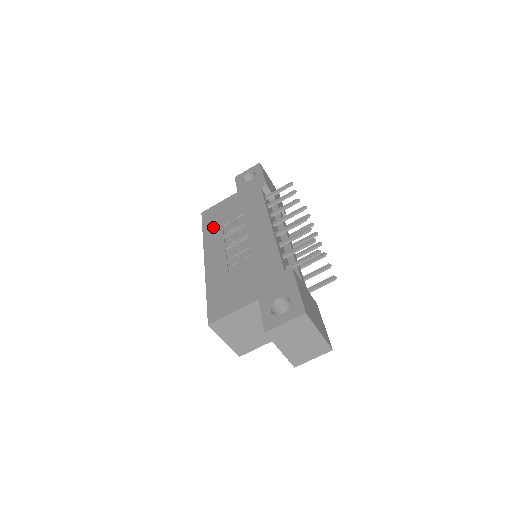
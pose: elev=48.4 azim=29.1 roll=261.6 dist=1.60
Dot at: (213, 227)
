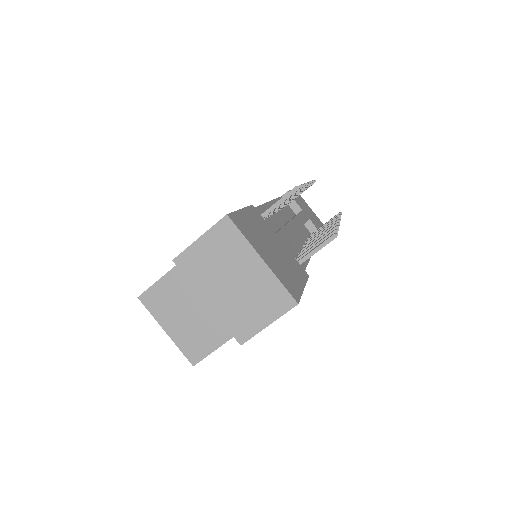
Dot at: occluded
